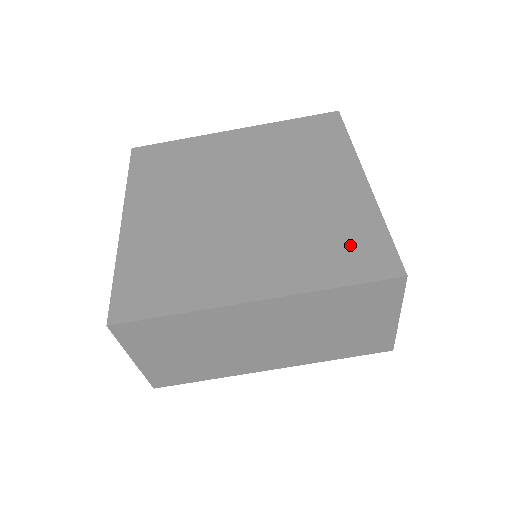
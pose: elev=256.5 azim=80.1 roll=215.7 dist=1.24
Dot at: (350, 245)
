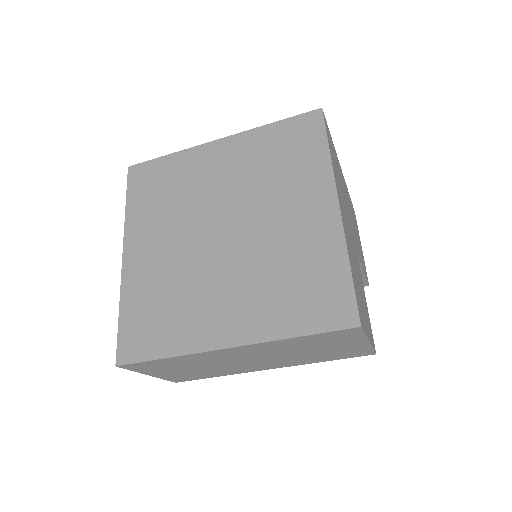
Dot at: (314, 289)
